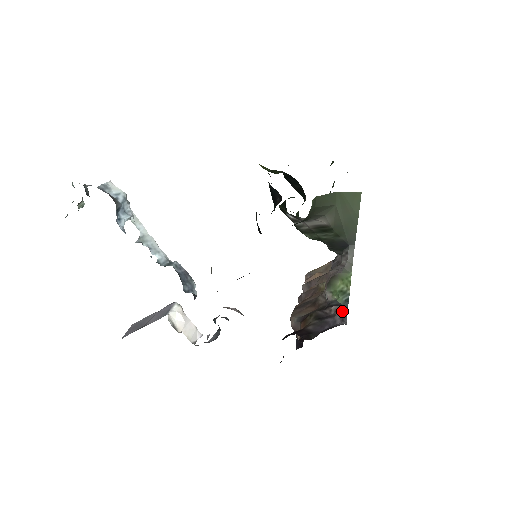
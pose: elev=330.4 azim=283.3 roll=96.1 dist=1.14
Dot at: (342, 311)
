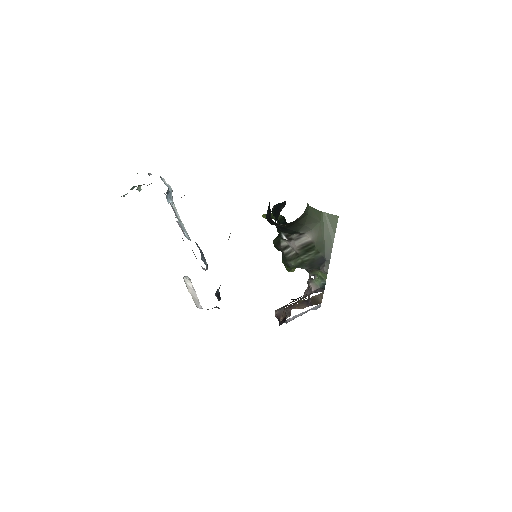
Dot at: (320, 289)
